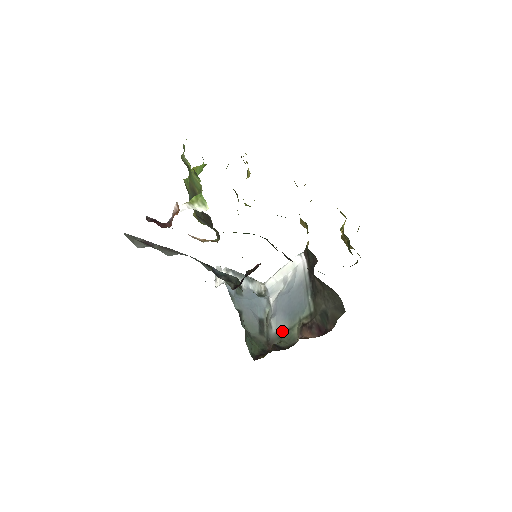
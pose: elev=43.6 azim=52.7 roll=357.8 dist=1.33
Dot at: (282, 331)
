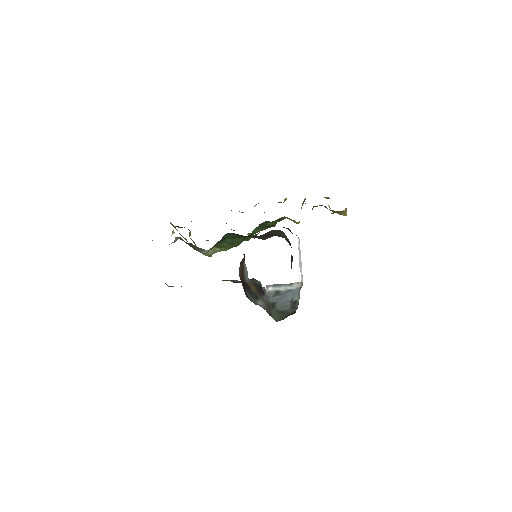
Dot at: occluded
